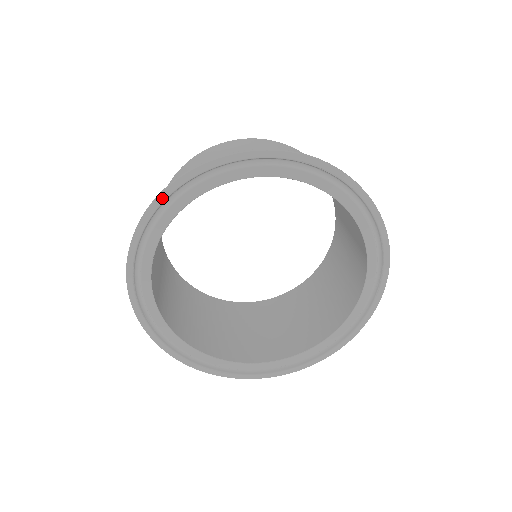
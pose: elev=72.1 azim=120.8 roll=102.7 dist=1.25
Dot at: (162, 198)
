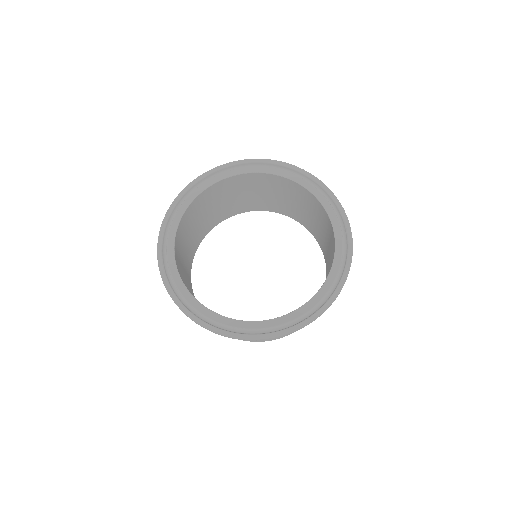
Dot at: (269, 161)
